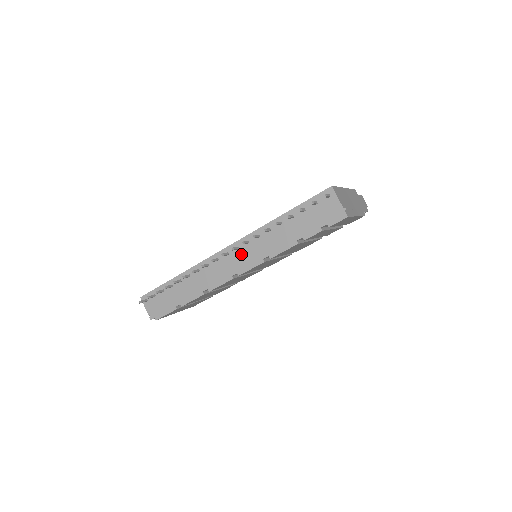
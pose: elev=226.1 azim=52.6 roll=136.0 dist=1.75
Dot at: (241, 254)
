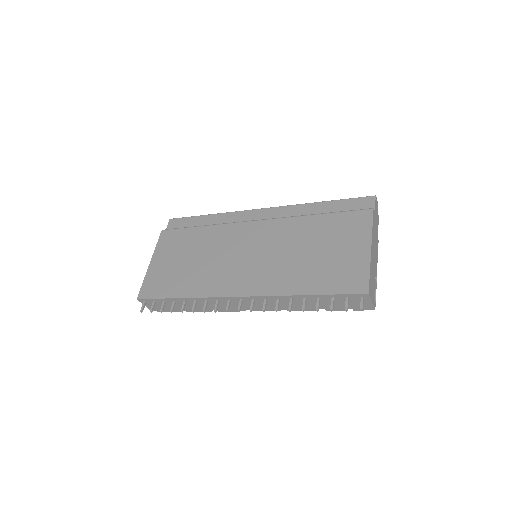
Dot at: (257, 303)
